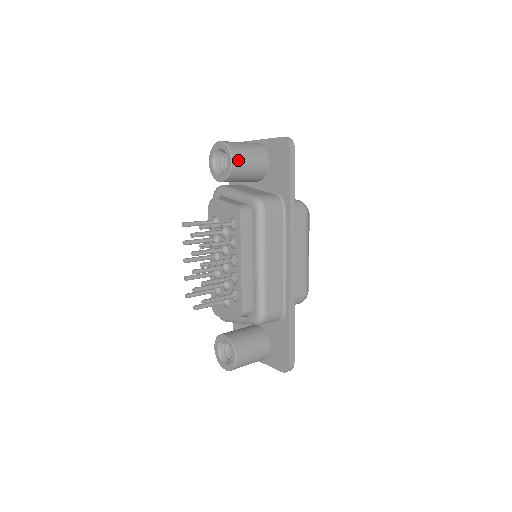
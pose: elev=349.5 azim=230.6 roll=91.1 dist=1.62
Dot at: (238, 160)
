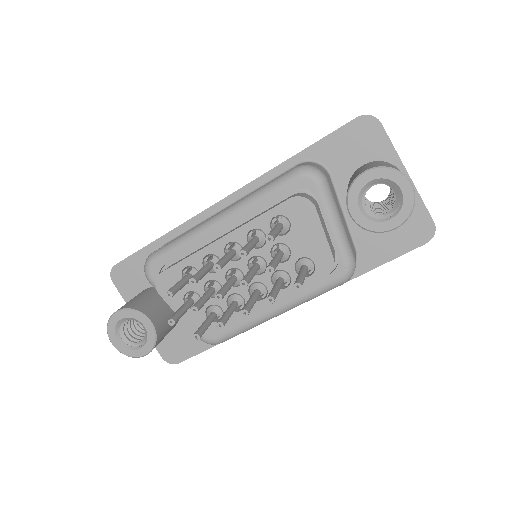
Dot at: occluded
